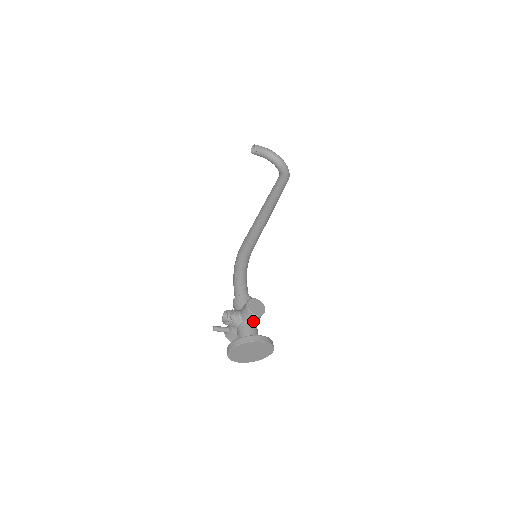
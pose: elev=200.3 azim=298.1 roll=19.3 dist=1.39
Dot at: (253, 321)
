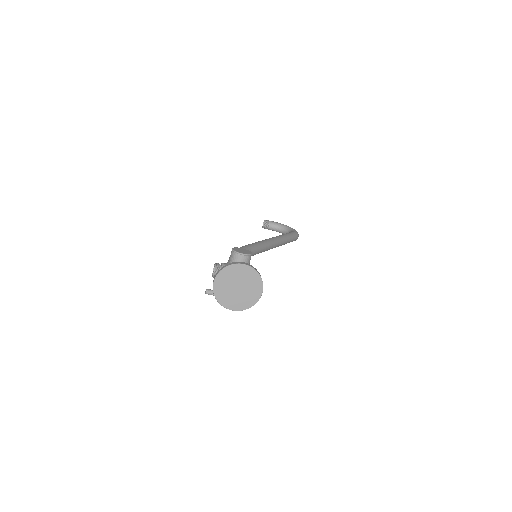
Dot at: occluded
